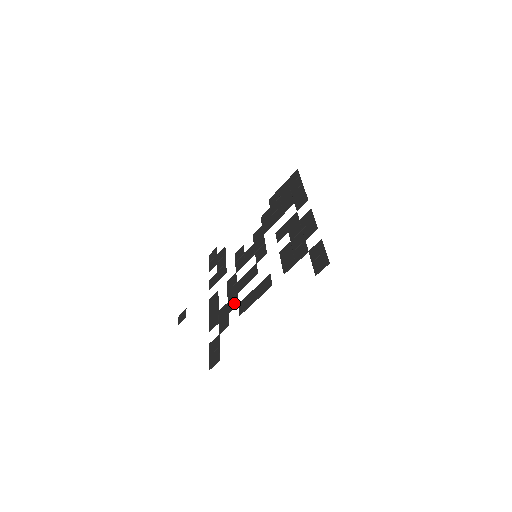
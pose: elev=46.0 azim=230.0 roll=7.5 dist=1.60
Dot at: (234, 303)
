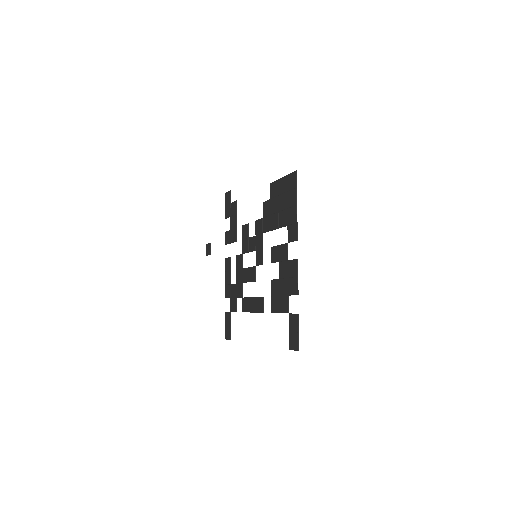
Dot at: (240, 293)
